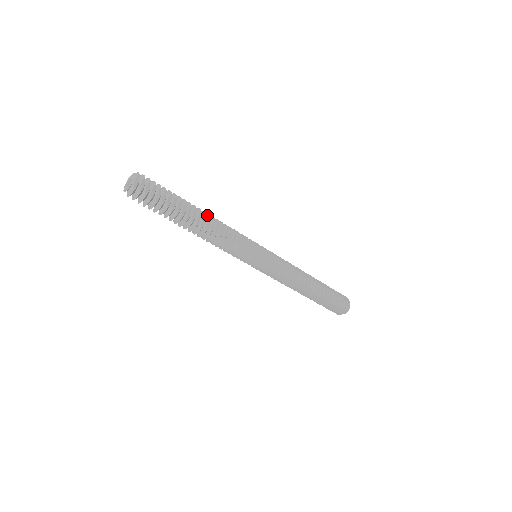
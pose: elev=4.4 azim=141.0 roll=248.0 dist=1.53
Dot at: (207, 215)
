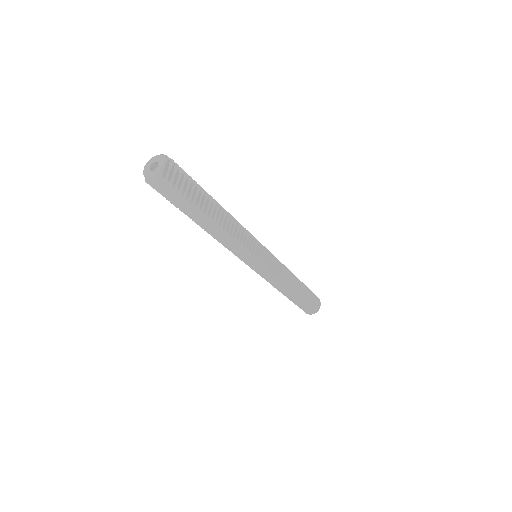
Dot at: (224, 211)
